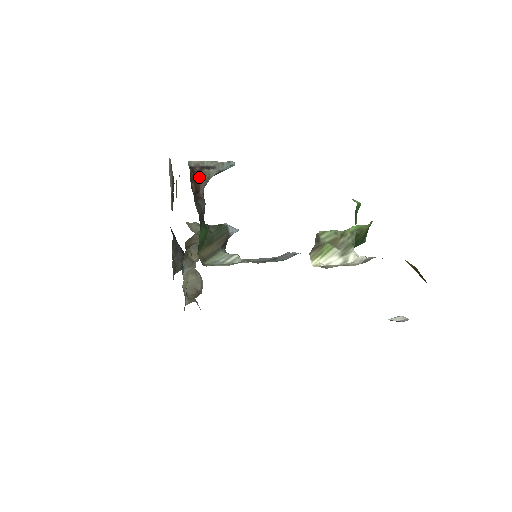
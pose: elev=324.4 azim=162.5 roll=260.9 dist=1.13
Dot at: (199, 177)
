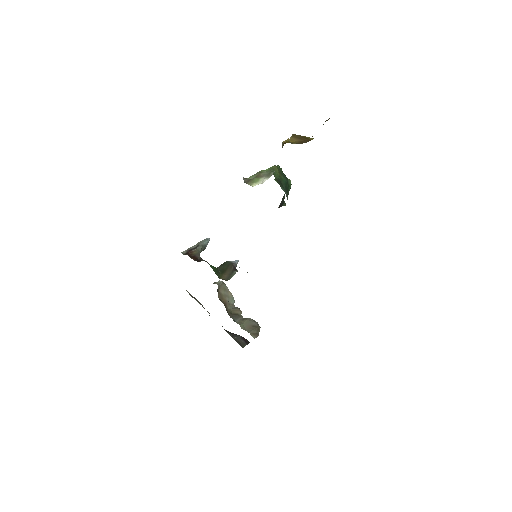
Dot at: (193, 254)
